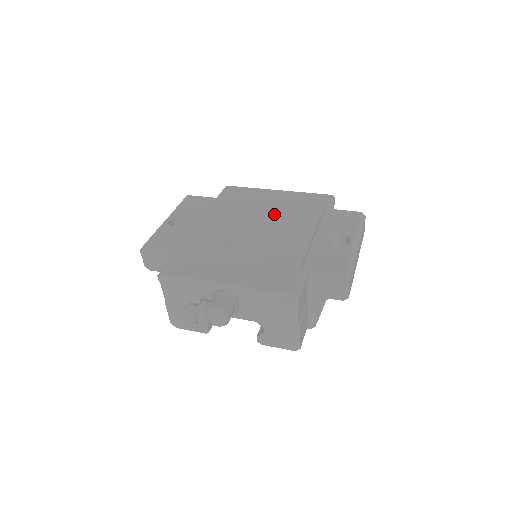
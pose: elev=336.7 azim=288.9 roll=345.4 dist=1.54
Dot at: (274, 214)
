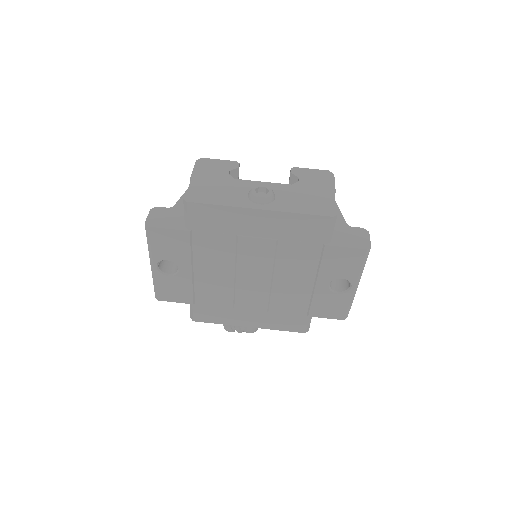
Dot at: (268, 257)
